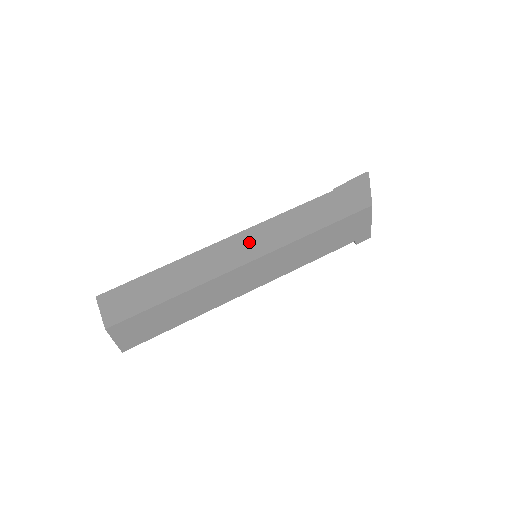
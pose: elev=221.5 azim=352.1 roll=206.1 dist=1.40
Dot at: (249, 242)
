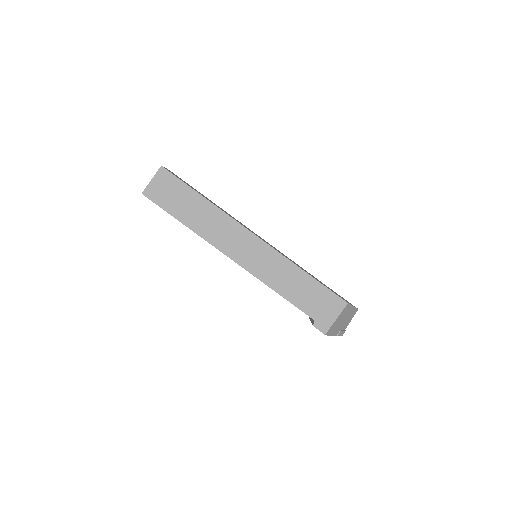
Dot at: occluded
